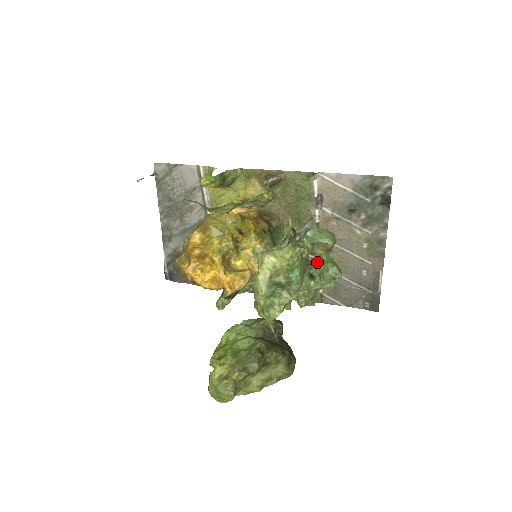
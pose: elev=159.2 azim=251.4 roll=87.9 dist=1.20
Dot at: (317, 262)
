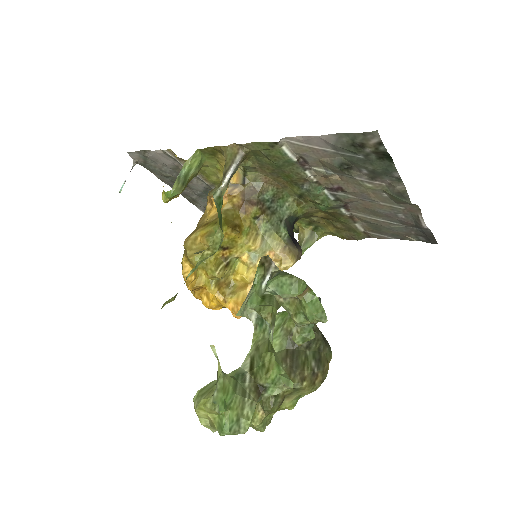
Dot at: (297, 302)
